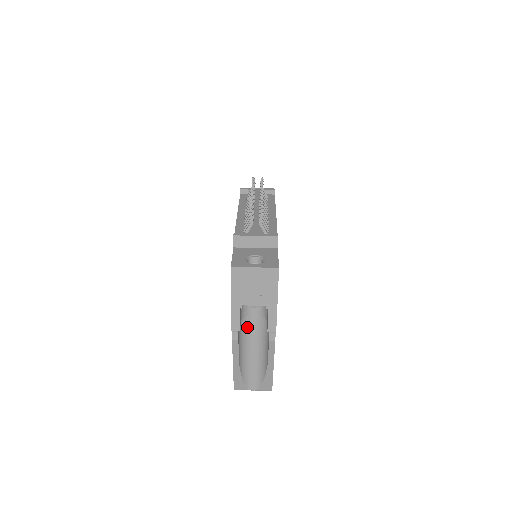
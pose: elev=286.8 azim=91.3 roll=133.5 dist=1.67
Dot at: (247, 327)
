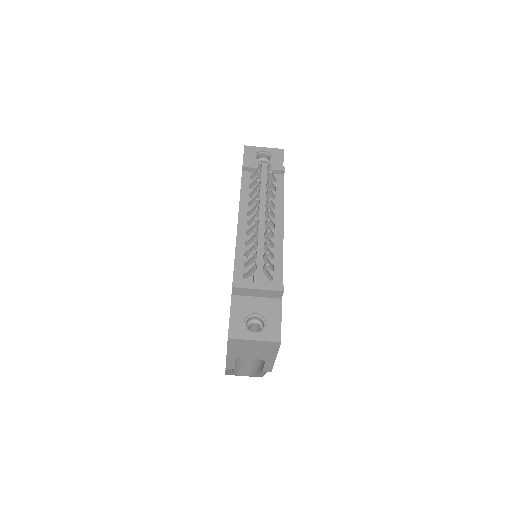
Dot at: occluded
